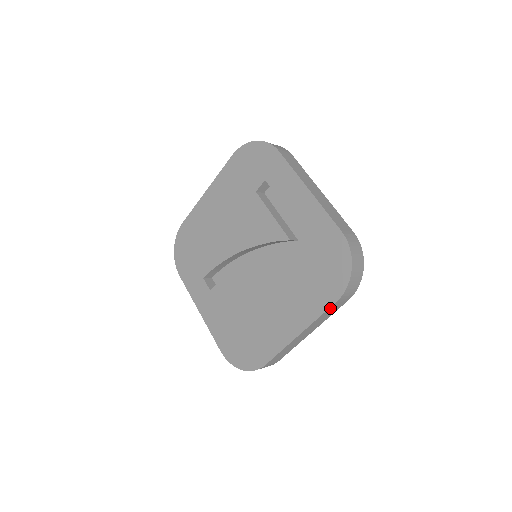
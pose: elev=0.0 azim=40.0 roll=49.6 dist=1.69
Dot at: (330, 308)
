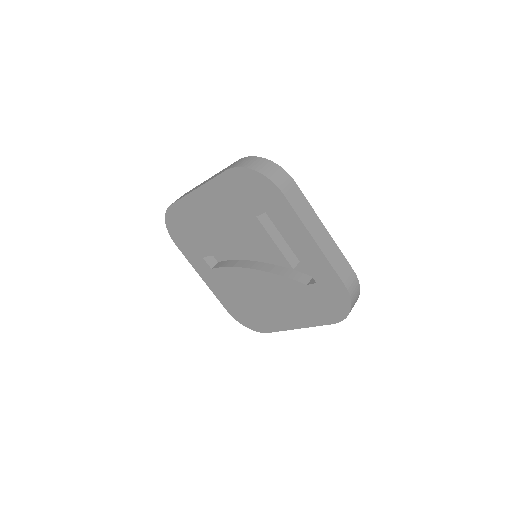
Dot at: (327, 323)
